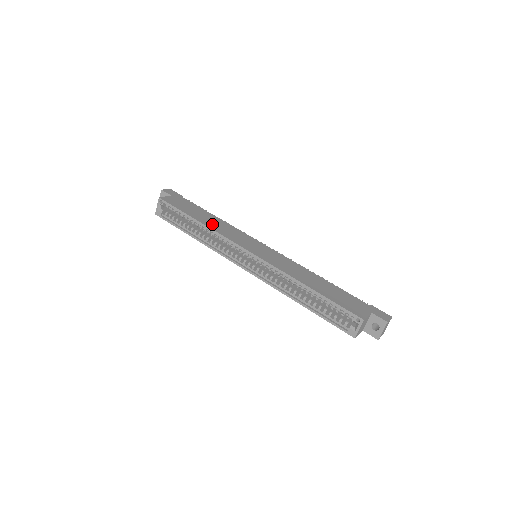
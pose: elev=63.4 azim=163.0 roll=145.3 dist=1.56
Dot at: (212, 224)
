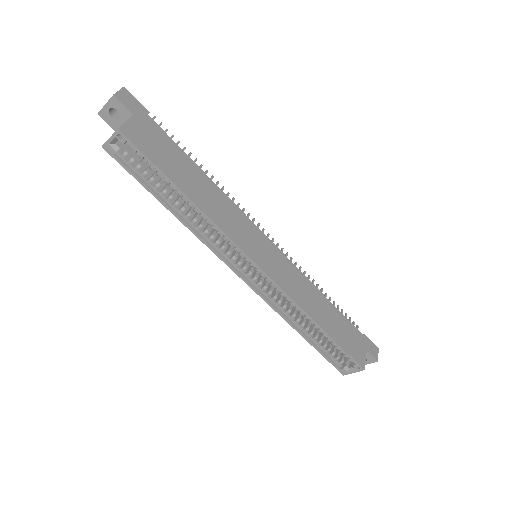
Dot at: (206, 202)
